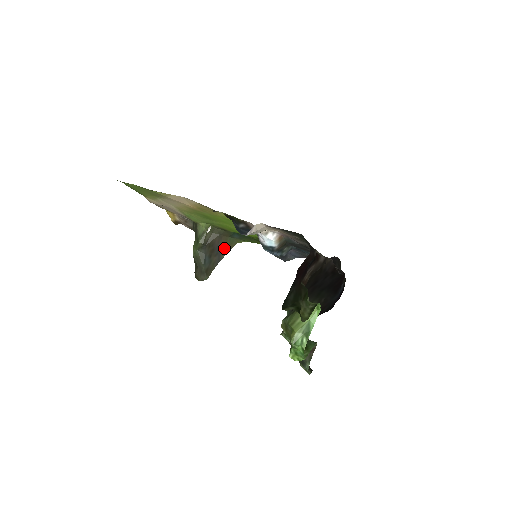
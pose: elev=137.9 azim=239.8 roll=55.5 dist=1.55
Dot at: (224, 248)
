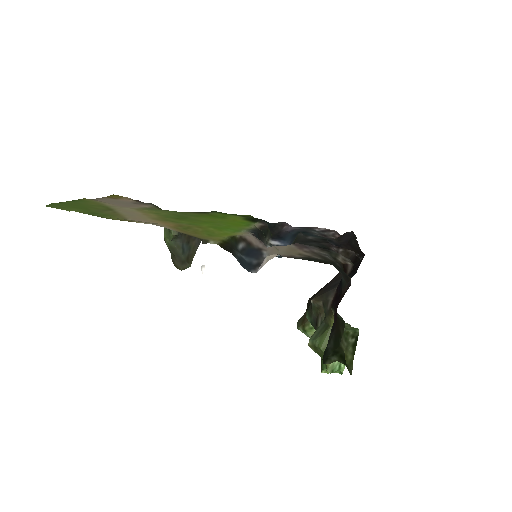
Dot at: occluded
